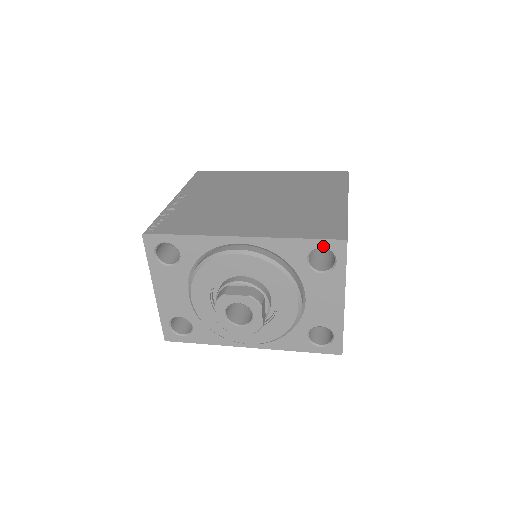
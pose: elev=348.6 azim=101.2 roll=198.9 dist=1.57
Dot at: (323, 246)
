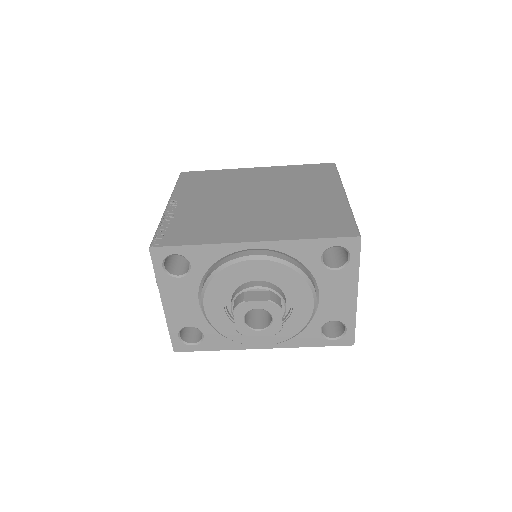
Dot at: (337, 244)
